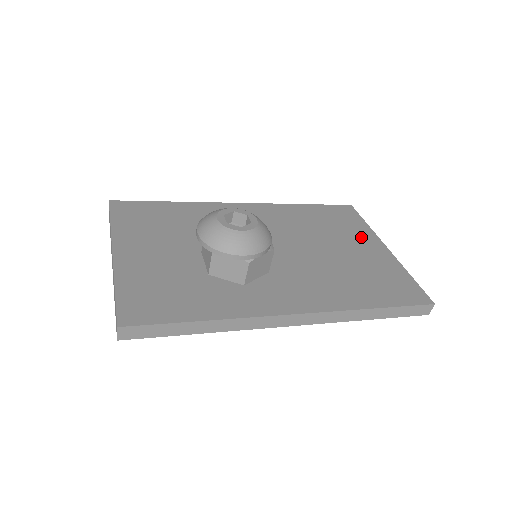
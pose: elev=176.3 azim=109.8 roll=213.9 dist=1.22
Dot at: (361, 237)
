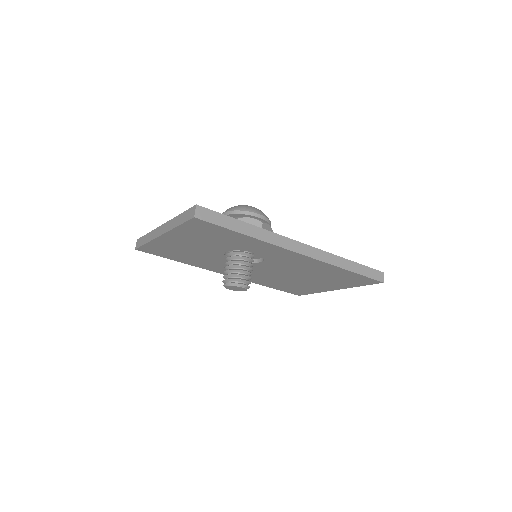
Dot at: occluded
